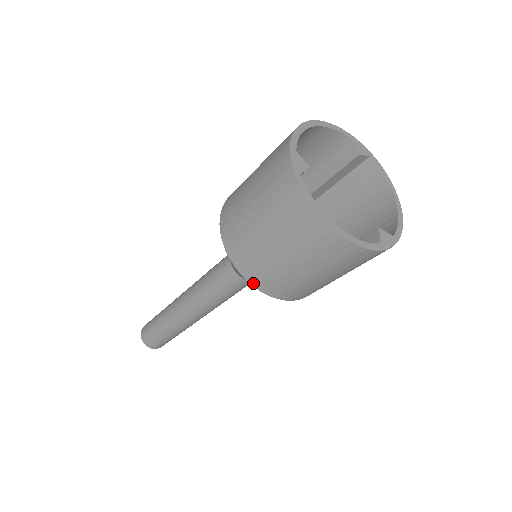
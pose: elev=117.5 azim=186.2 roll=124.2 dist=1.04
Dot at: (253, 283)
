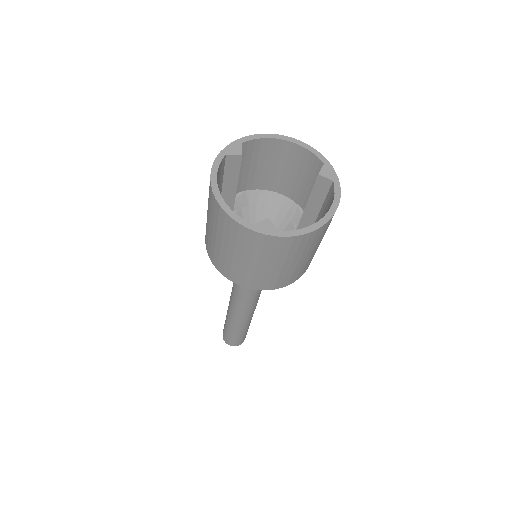
Dot at: (207, 248)
